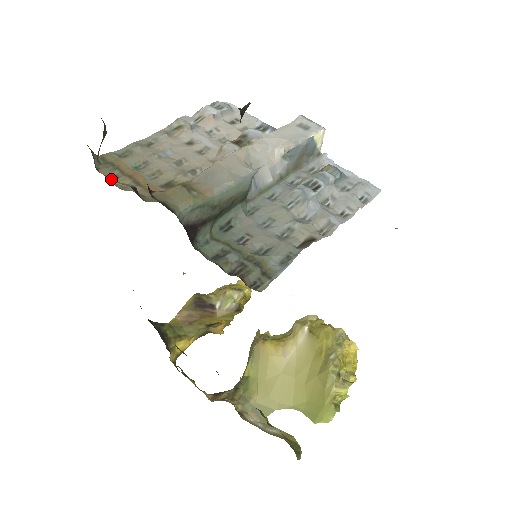
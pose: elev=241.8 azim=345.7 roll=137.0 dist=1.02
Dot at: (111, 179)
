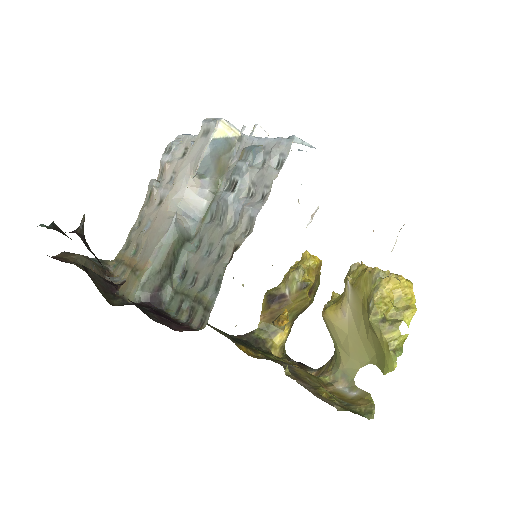
Dot at: (121, 276)
